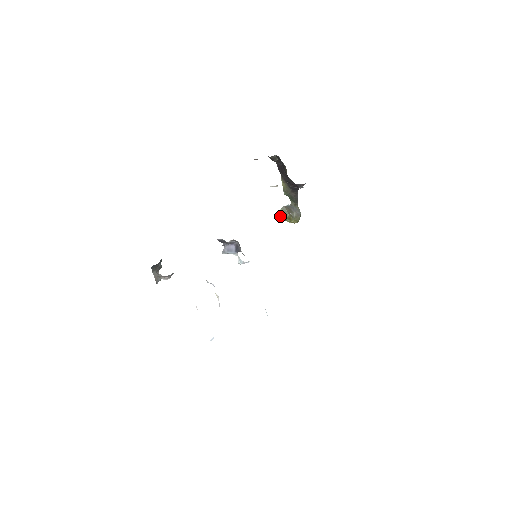
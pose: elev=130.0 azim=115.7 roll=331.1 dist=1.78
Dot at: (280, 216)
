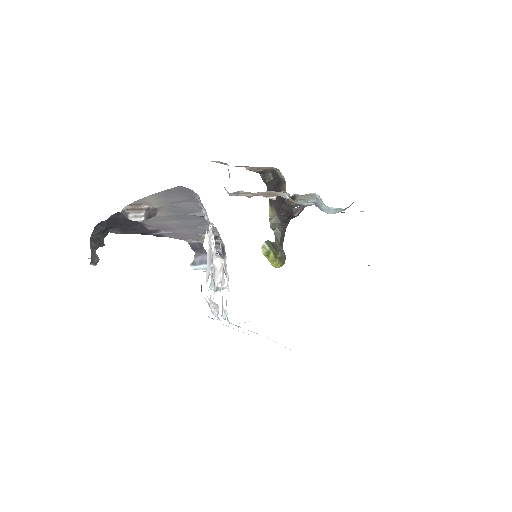
Dot at: (263, 250)
